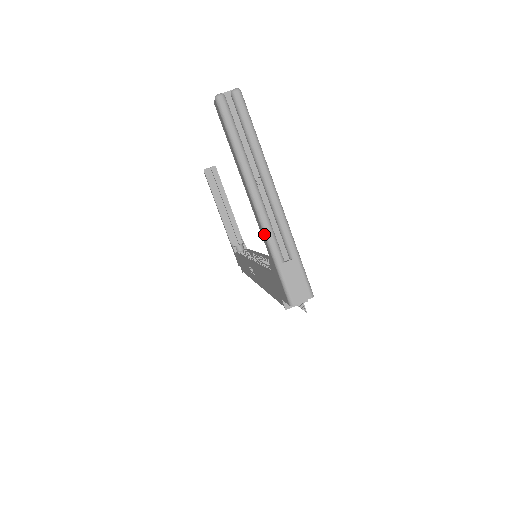
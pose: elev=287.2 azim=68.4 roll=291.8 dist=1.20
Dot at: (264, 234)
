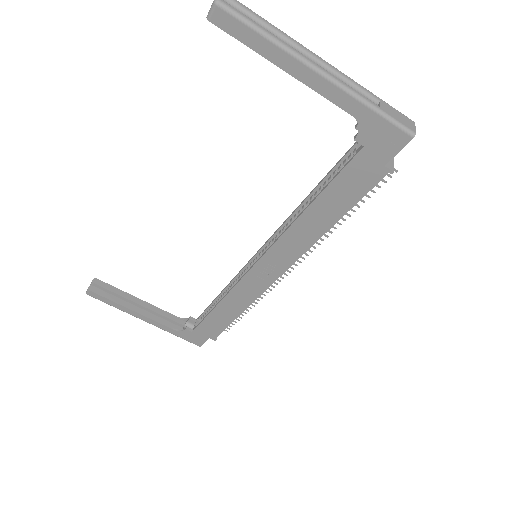
Dot at: (349, 93)
